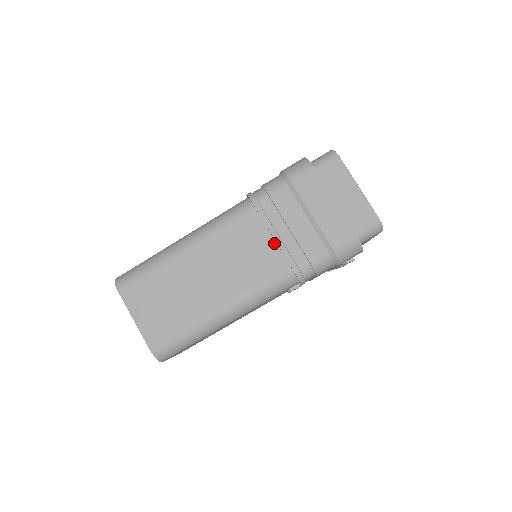
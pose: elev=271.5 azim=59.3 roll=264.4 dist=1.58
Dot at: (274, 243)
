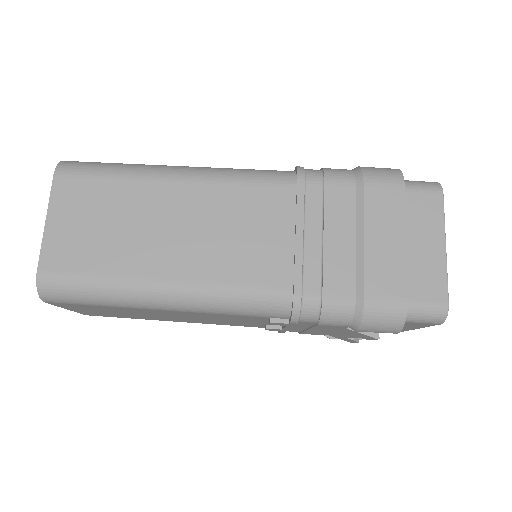
Dot at: (292, 244)
